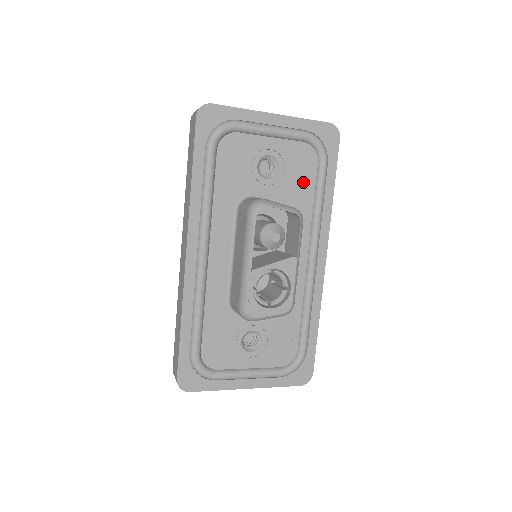
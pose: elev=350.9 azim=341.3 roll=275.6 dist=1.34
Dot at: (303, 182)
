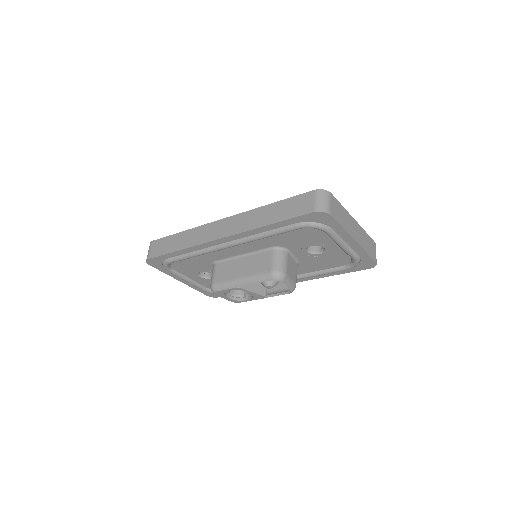
Dot at: (323, 264)
